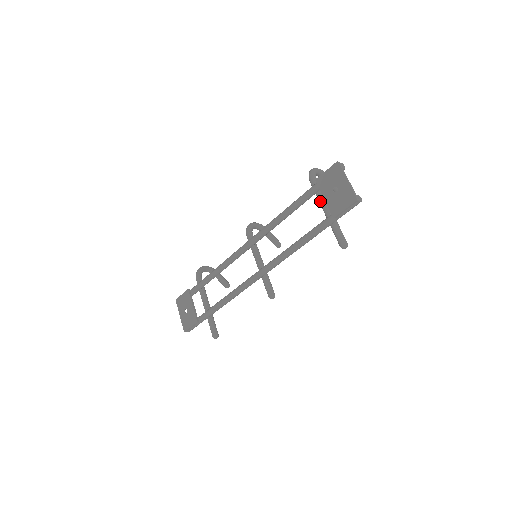
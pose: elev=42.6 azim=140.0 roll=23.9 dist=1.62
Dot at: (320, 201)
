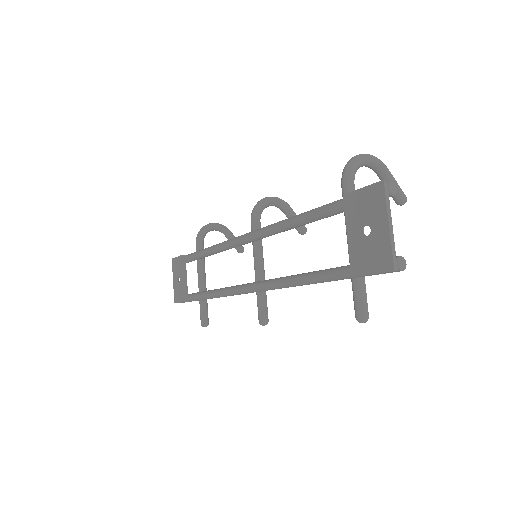
Dot at: occluded
